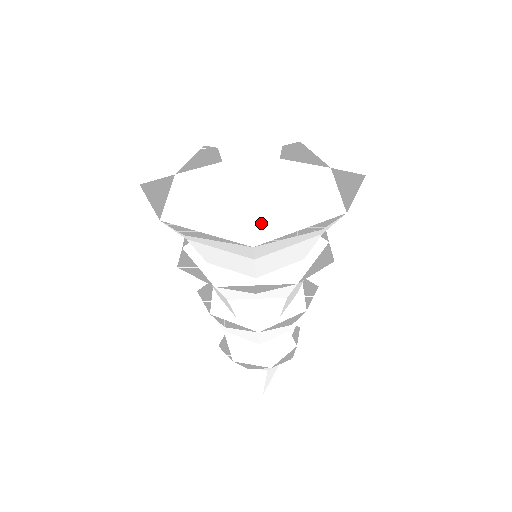
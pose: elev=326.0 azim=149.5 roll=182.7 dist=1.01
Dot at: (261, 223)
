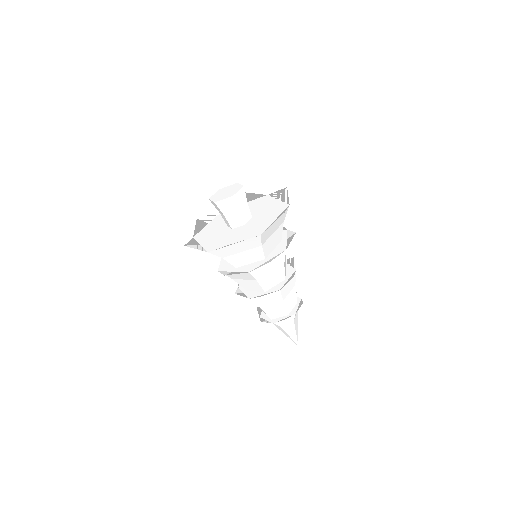
Dot at: (256, 227)
